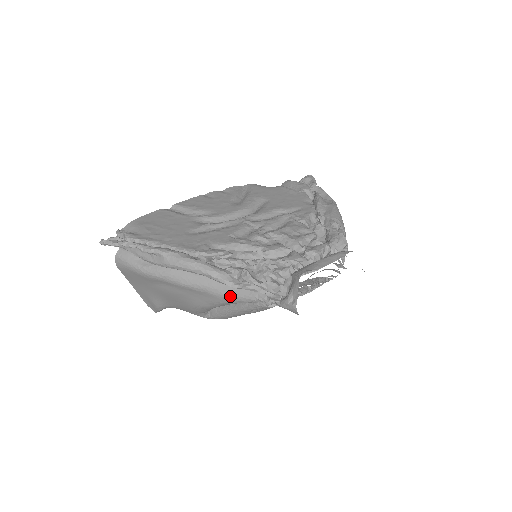
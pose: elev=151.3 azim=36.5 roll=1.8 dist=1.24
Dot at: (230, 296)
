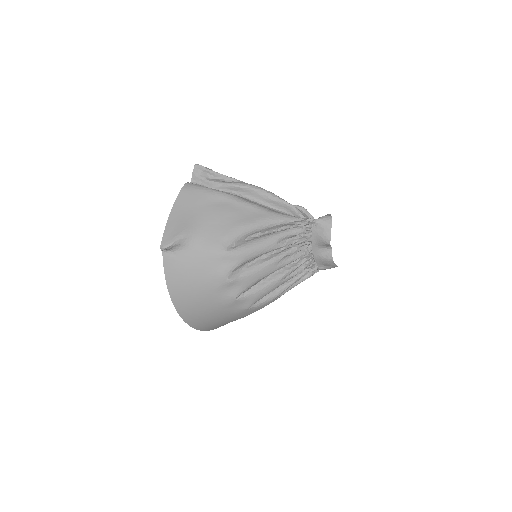
Dot at: (280, 214)
